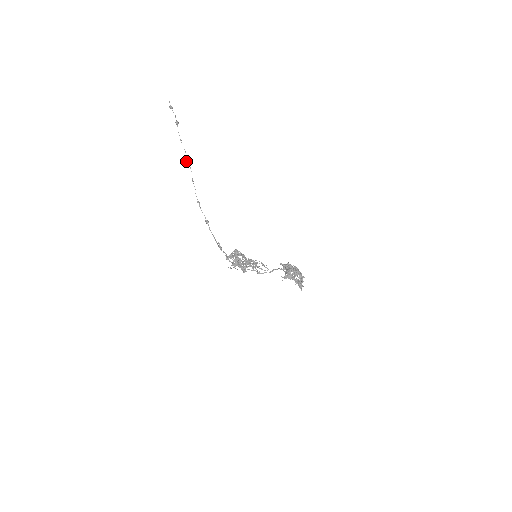
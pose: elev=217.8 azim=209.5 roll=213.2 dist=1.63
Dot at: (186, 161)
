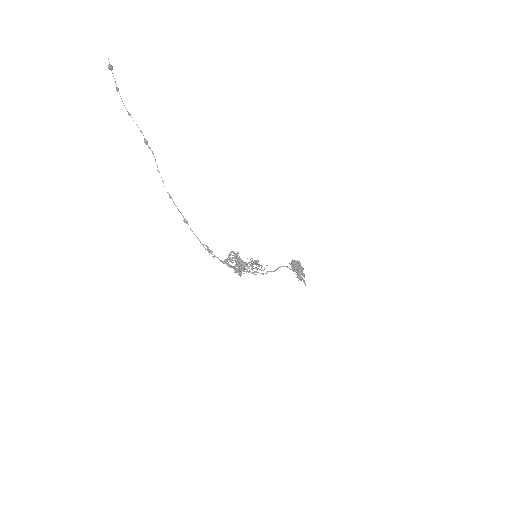
Dot at: occluded
